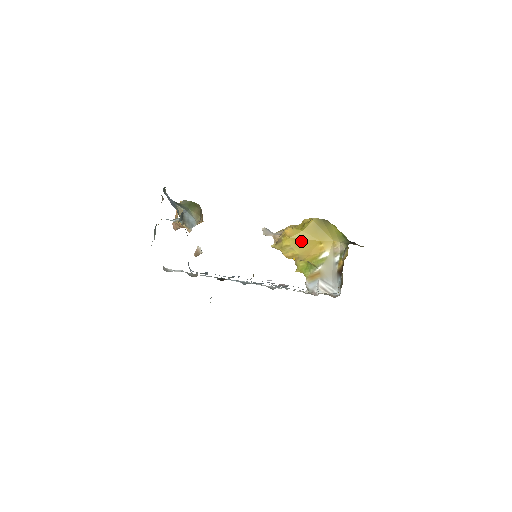
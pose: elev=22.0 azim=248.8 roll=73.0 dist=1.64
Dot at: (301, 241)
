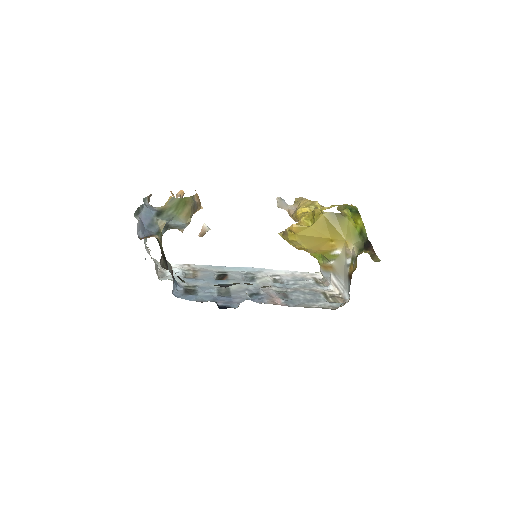
Dot at: (309, 238)
